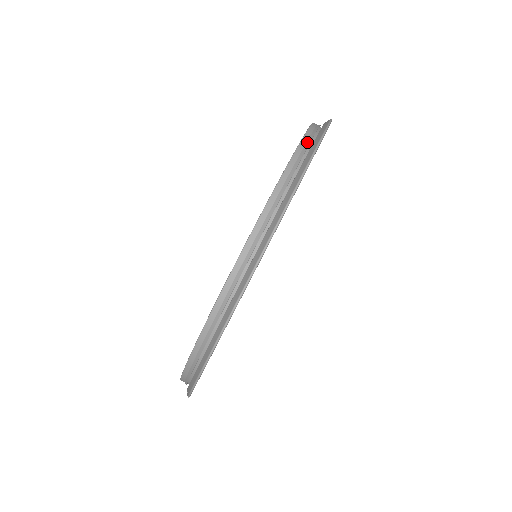
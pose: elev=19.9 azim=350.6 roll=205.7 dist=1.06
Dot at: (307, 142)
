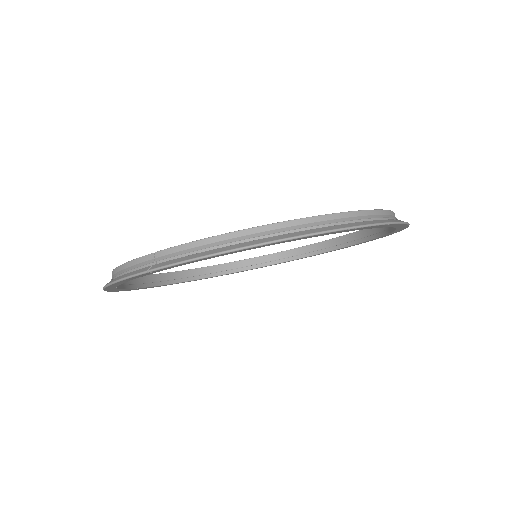
Dot at: occluded
